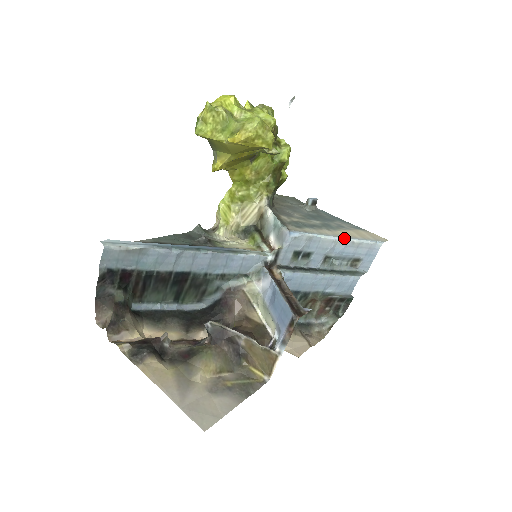
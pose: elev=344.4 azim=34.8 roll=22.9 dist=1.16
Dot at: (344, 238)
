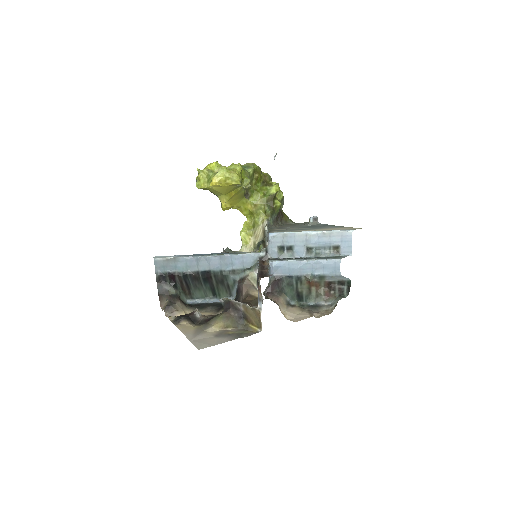
Dot at: (315, 231)
